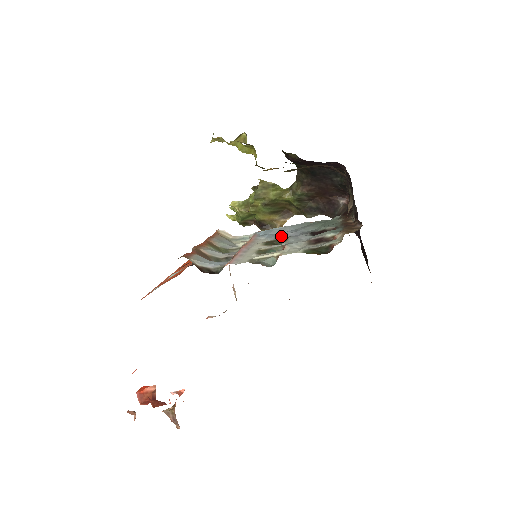
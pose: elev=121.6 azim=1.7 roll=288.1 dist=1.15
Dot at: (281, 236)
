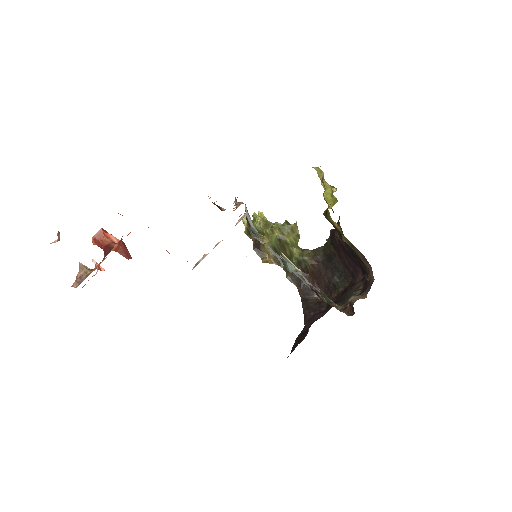
Dot at: occluded
